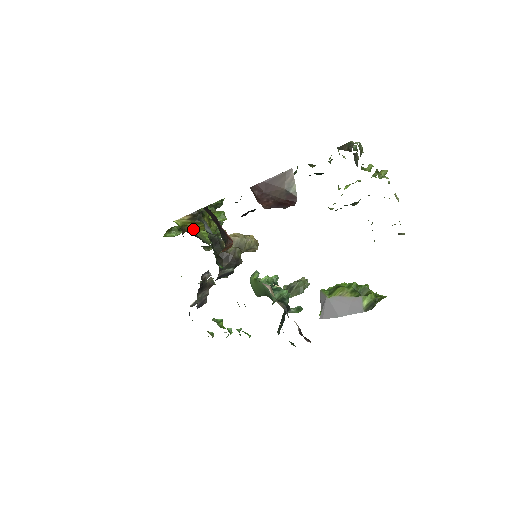
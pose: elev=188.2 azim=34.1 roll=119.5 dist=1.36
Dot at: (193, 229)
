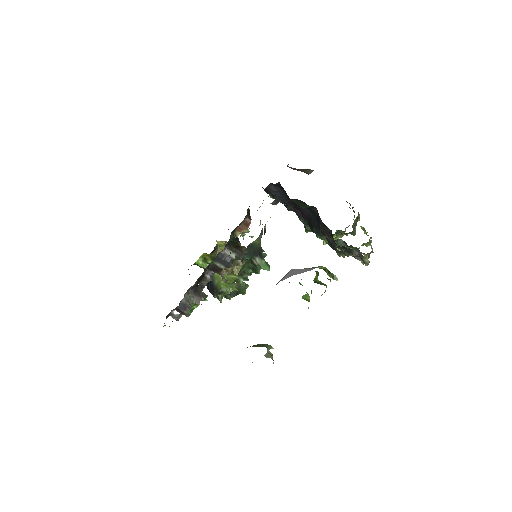
Dot at: occluded
